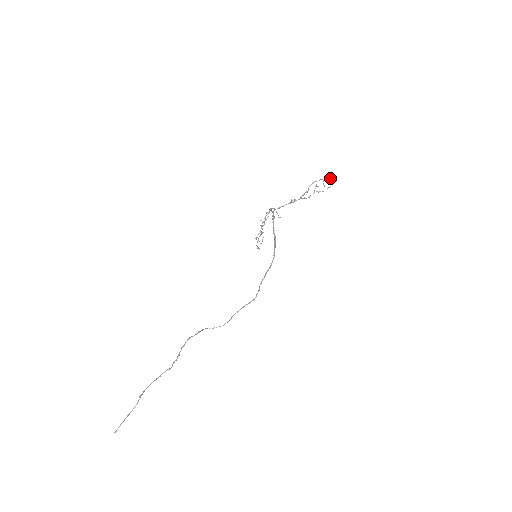
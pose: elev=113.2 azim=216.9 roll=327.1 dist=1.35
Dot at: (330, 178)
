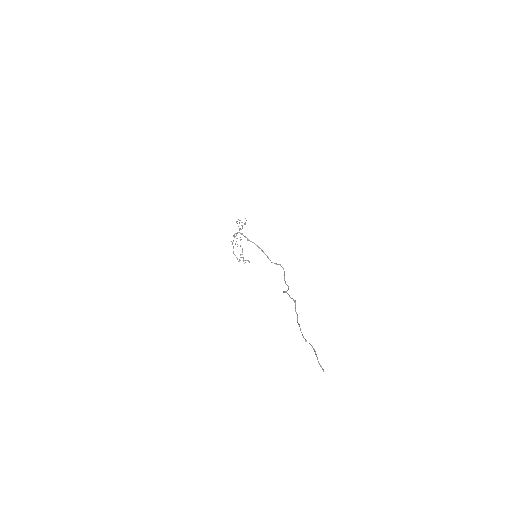
Dot at: occluded
